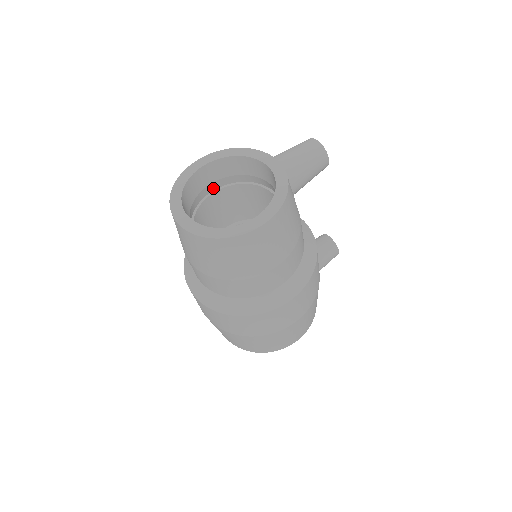
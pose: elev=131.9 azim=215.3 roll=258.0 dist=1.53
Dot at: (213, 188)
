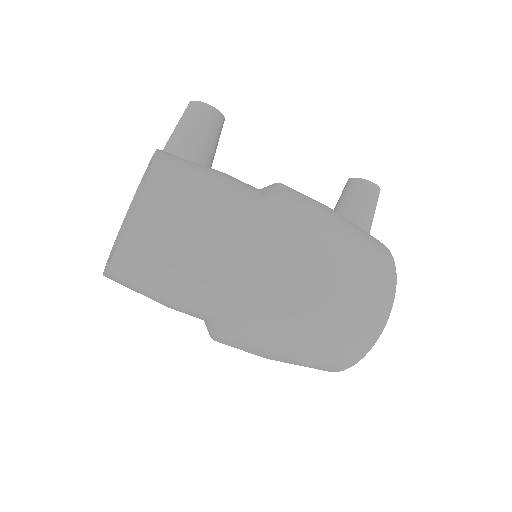
Dot at: occluded
